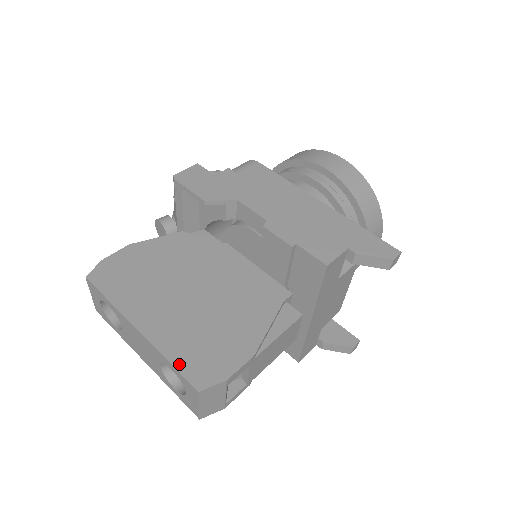
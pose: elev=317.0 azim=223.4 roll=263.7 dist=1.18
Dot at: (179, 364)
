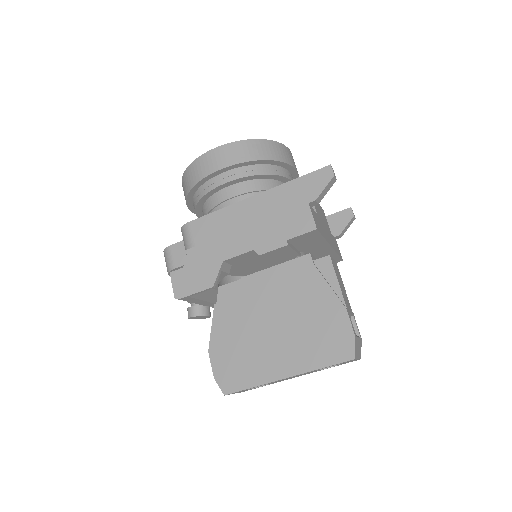
Dot at: (328, 362)
